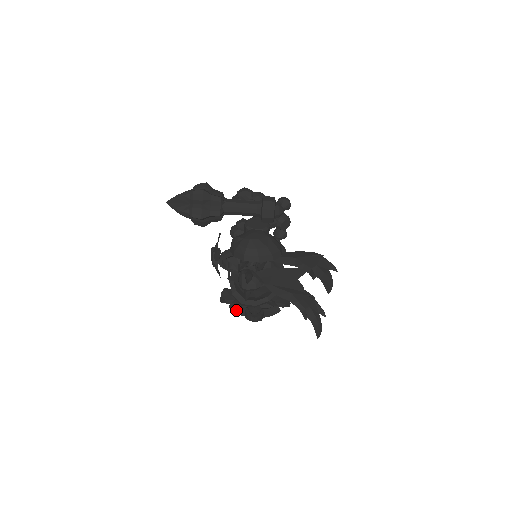
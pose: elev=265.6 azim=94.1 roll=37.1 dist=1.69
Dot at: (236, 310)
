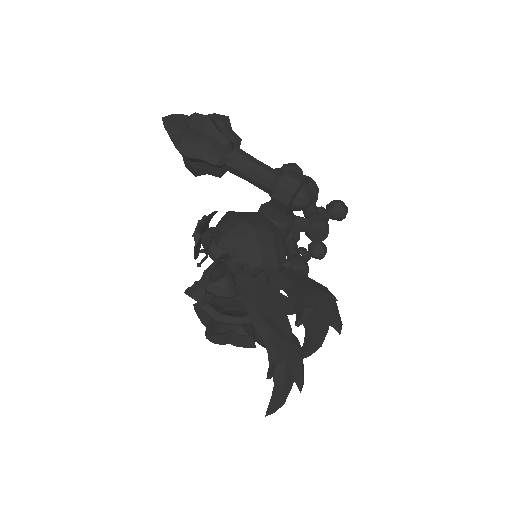
Dot at: (200, 314)
